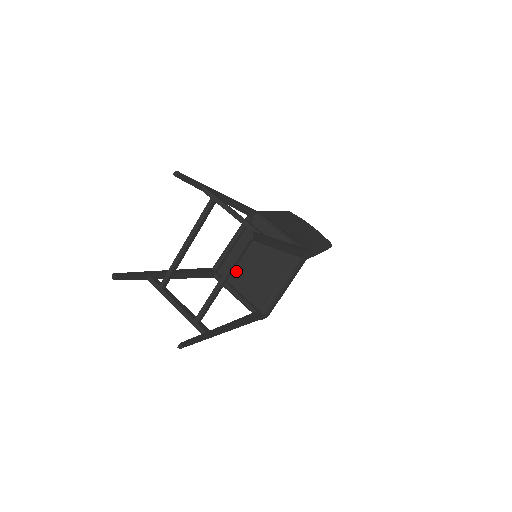
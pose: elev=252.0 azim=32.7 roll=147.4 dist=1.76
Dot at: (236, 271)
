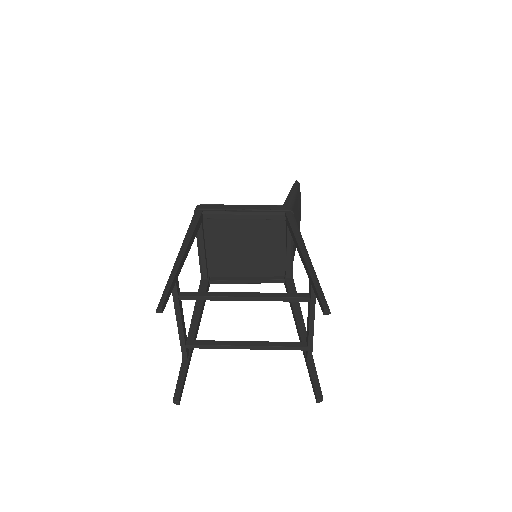
Dot at: (221, 234)
